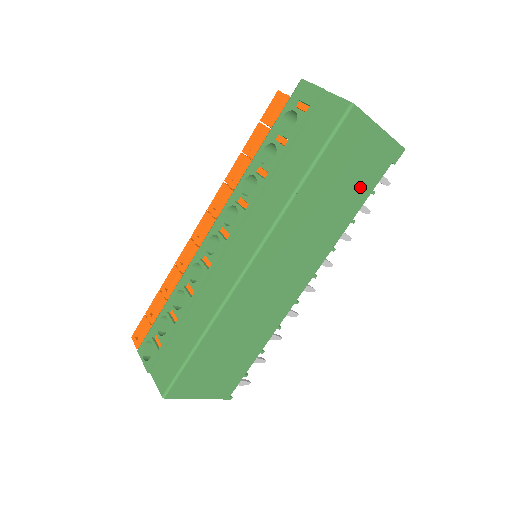
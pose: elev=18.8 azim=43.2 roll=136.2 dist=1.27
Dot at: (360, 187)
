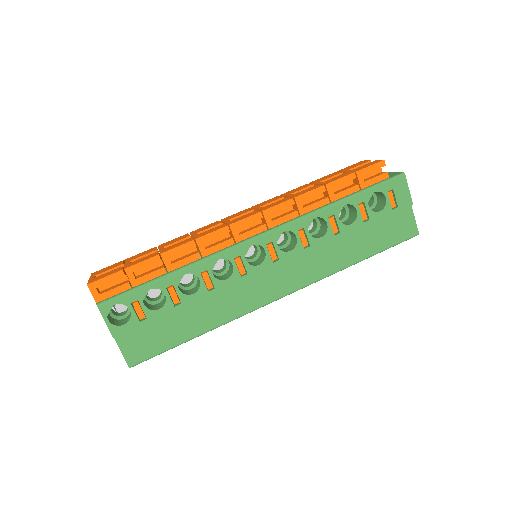
Dot at: occluded
